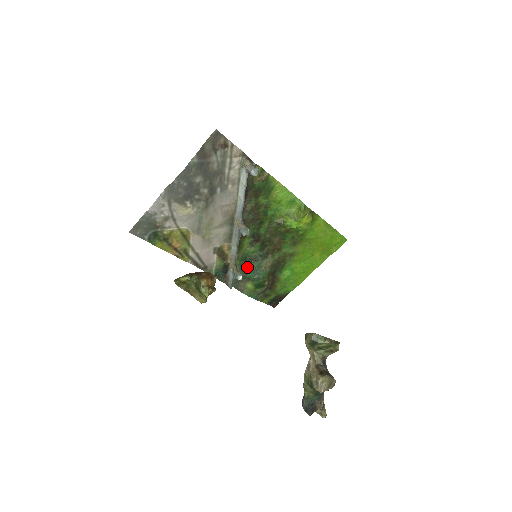
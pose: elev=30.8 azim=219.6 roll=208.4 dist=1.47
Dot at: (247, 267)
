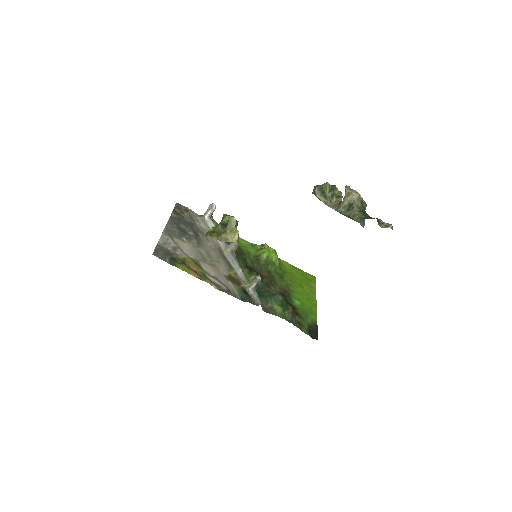
Dot at: (262, 293)
